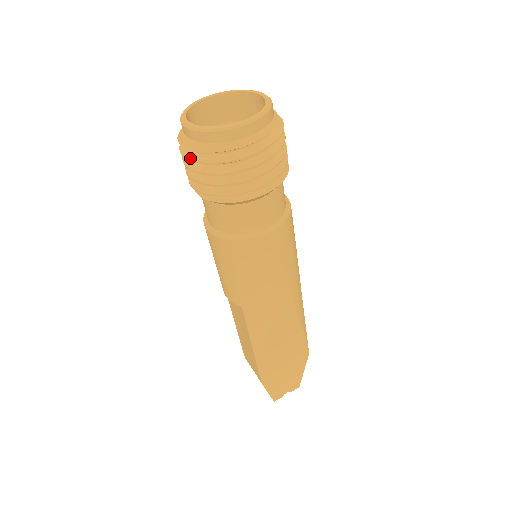
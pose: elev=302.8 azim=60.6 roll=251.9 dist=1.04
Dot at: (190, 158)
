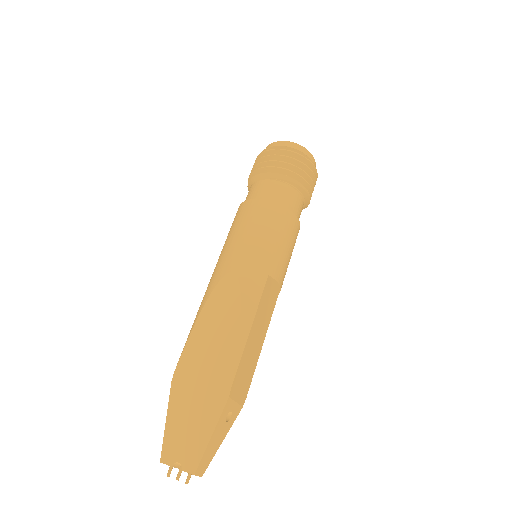
Dot at: occluded
